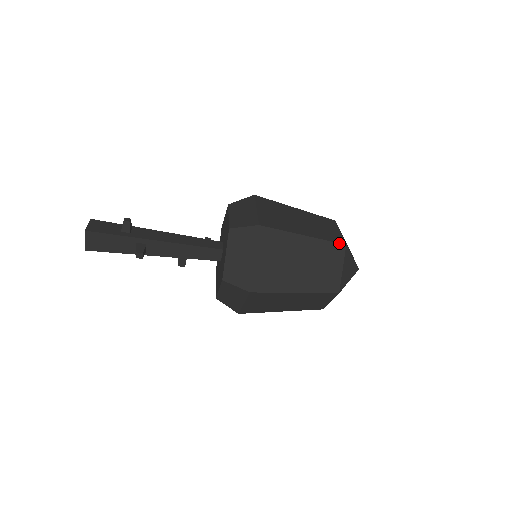
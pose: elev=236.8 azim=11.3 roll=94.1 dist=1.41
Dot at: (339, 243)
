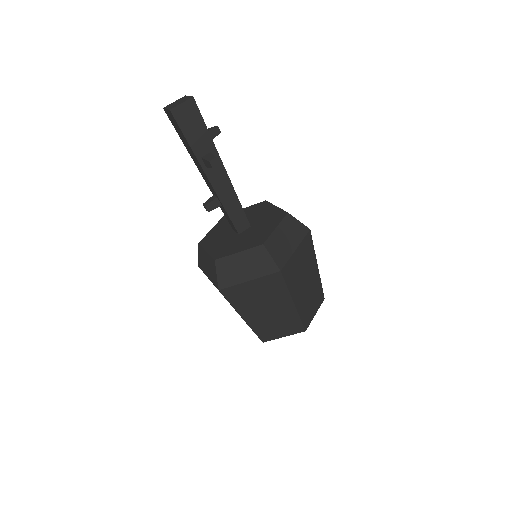
Dot at: occluded
